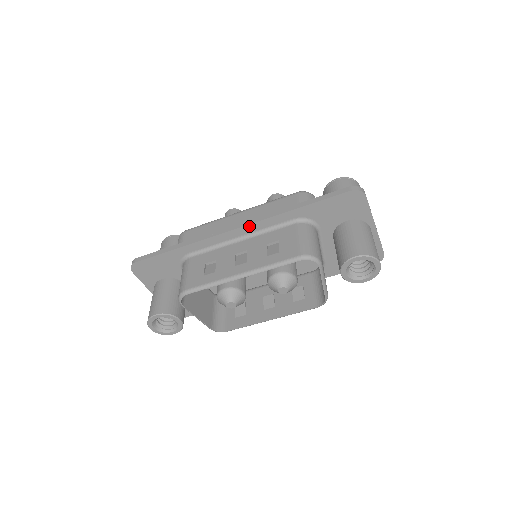
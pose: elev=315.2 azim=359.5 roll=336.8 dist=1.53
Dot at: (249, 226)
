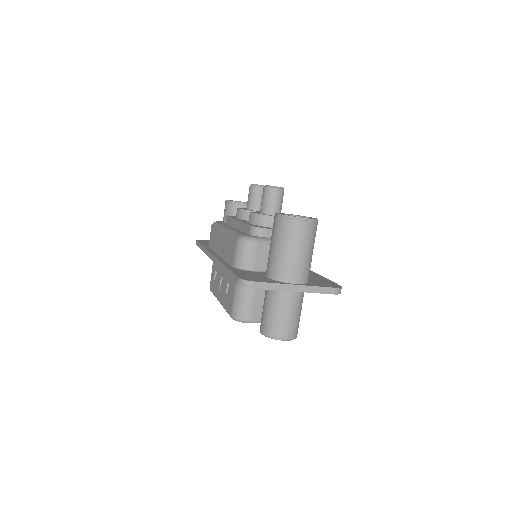
Dot at: occluded
